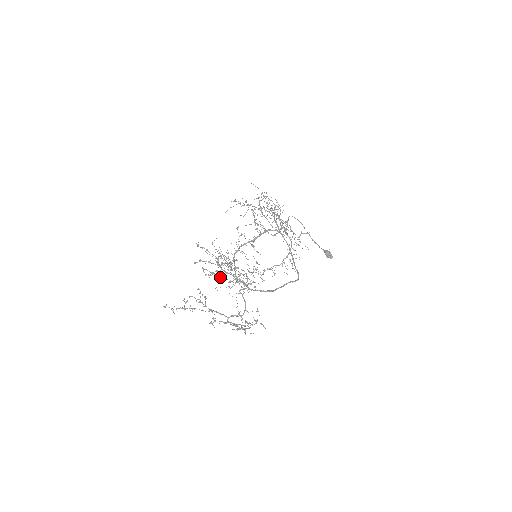
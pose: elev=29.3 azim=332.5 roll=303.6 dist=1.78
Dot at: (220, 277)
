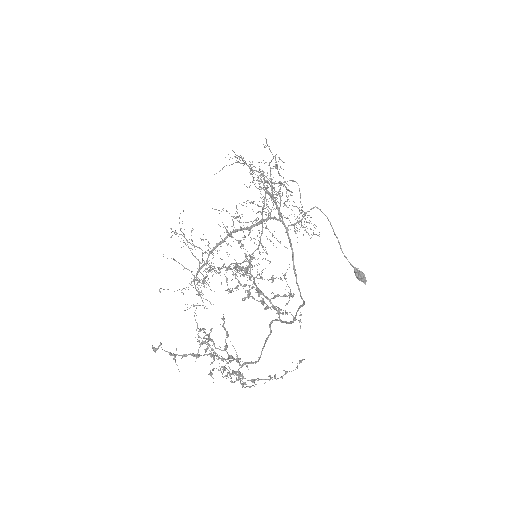
Dot at: (262, 301)
